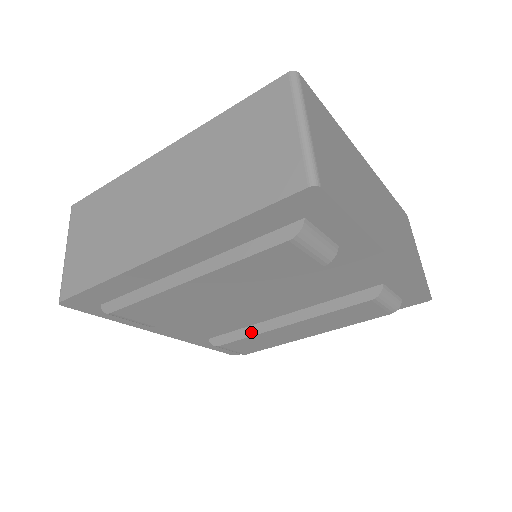
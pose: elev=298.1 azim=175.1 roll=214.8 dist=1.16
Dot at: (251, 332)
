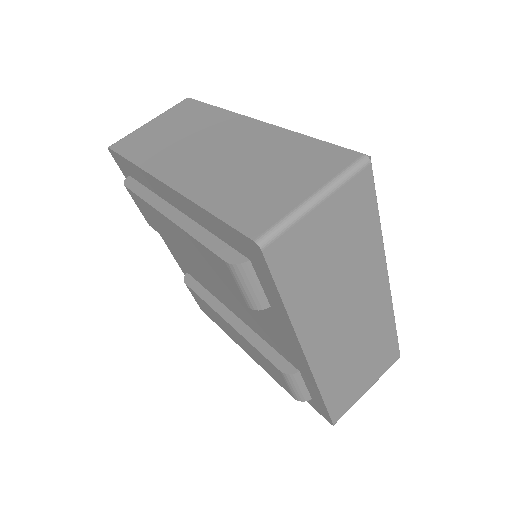
Dot at: (207, 298)
